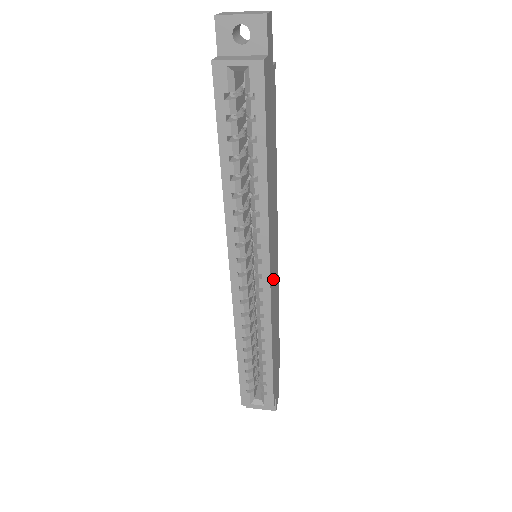
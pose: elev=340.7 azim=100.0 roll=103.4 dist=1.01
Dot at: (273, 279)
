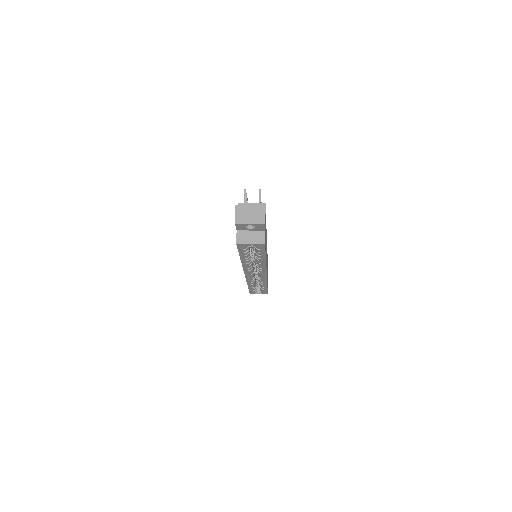
Dot at: occluded
